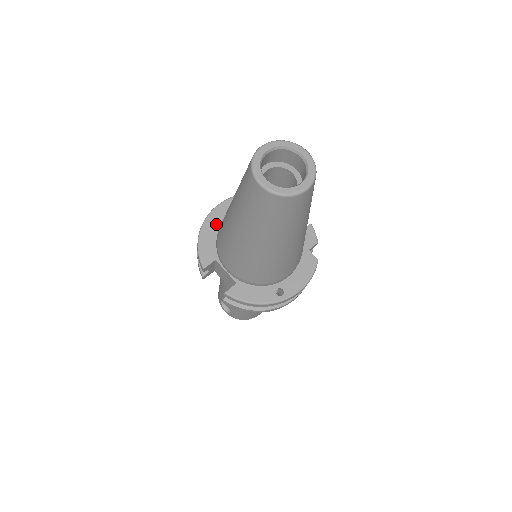
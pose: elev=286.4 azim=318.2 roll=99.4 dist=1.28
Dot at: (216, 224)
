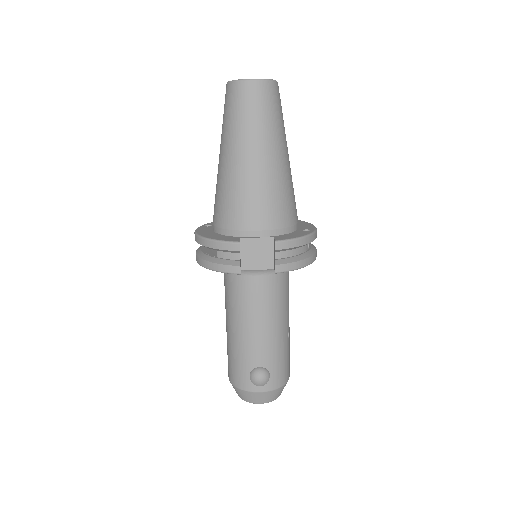
Dot at: (210, 233)
